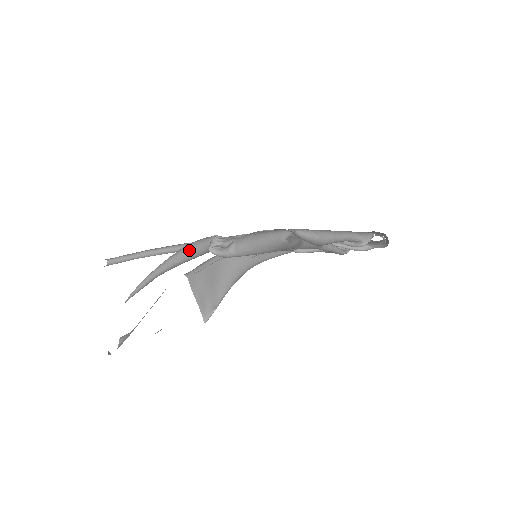
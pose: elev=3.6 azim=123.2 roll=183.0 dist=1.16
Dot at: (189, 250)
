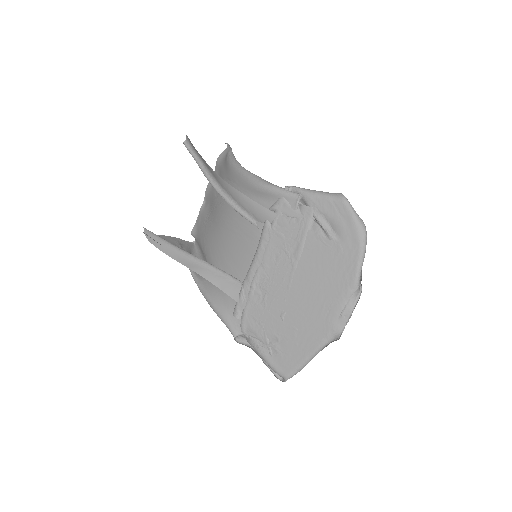
Dot at: occluded
